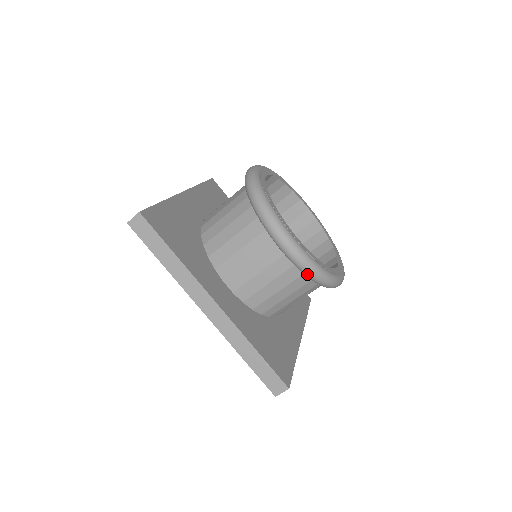
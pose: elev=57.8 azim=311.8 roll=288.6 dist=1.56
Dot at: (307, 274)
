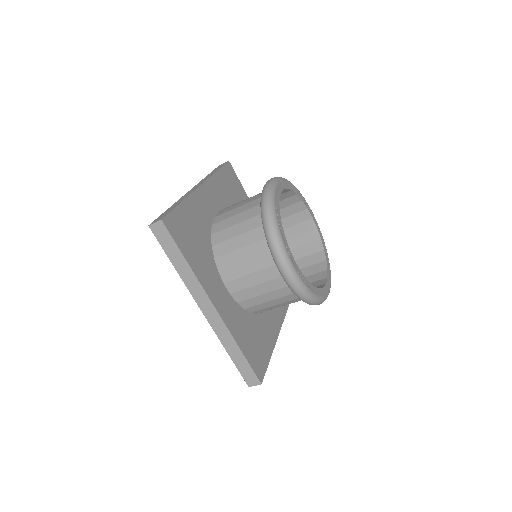
Dot at: (298, 296)
